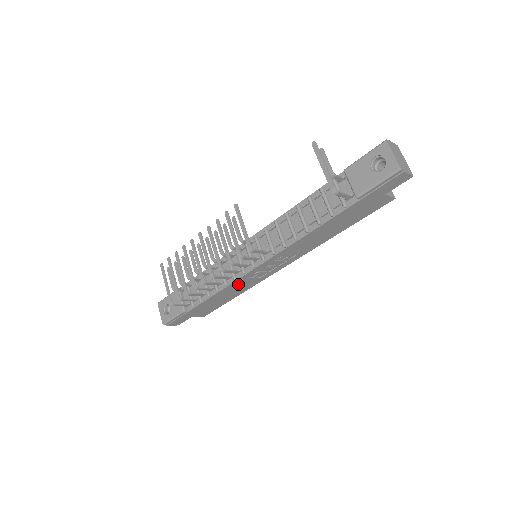
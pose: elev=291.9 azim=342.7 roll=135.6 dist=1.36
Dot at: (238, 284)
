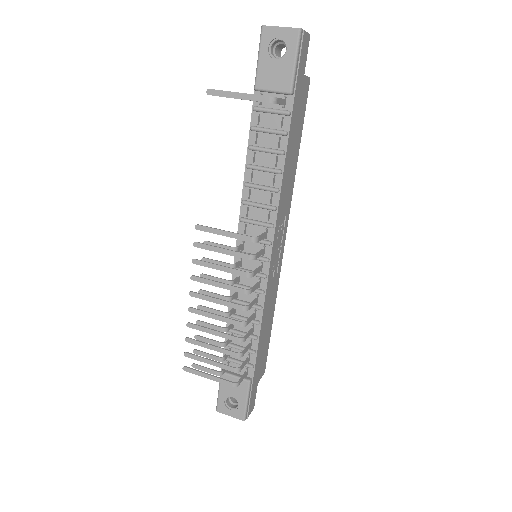
Dot at: (268, 297)
